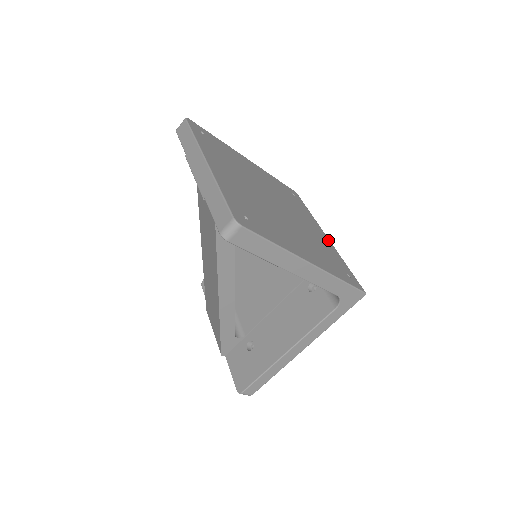
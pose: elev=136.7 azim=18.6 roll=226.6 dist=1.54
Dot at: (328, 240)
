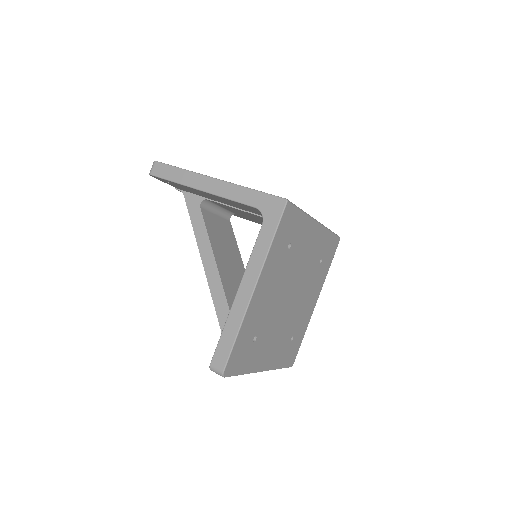
Dot at: occluded
